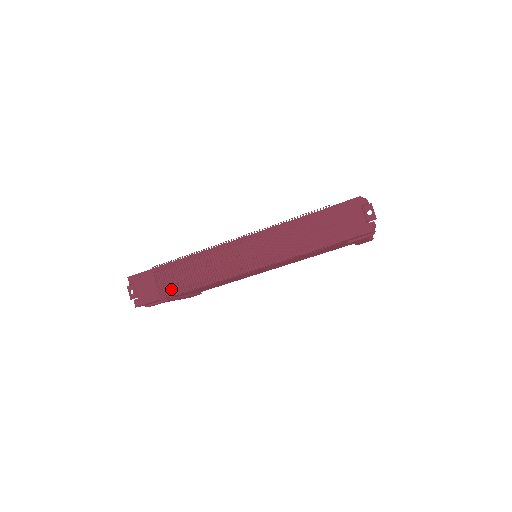
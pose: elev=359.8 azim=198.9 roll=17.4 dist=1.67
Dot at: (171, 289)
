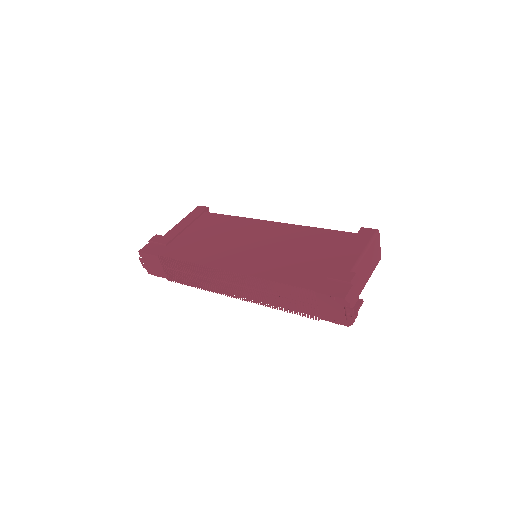
Dot at: (175, 277)
